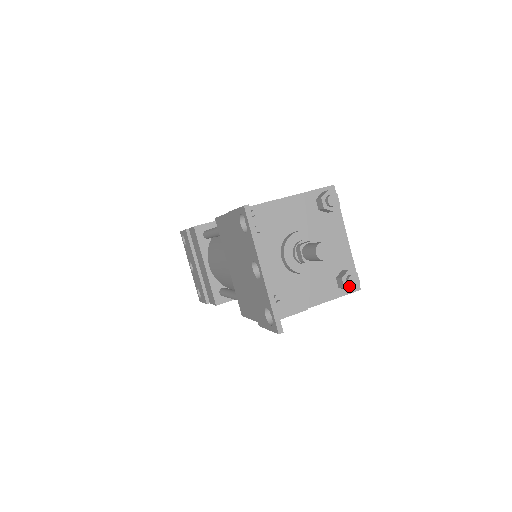
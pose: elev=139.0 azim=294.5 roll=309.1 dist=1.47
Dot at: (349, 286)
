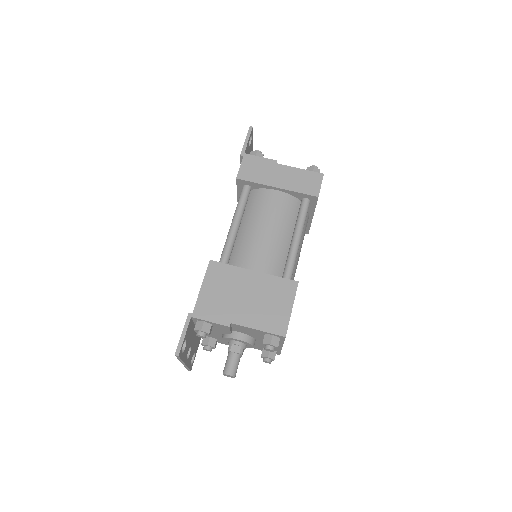
Dot at: occluded
